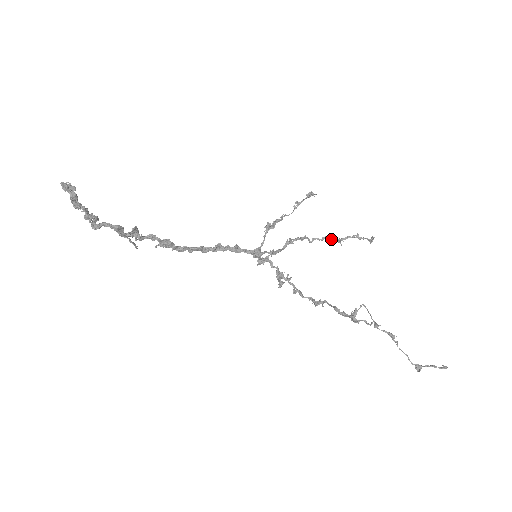
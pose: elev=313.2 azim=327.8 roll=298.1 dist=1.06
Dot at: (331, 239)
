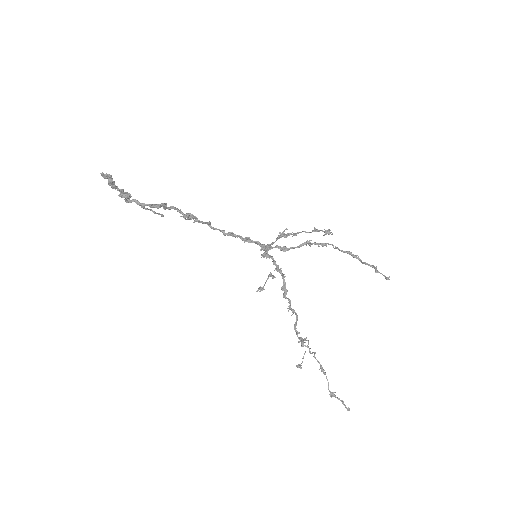
Dot at: (352, 256)
